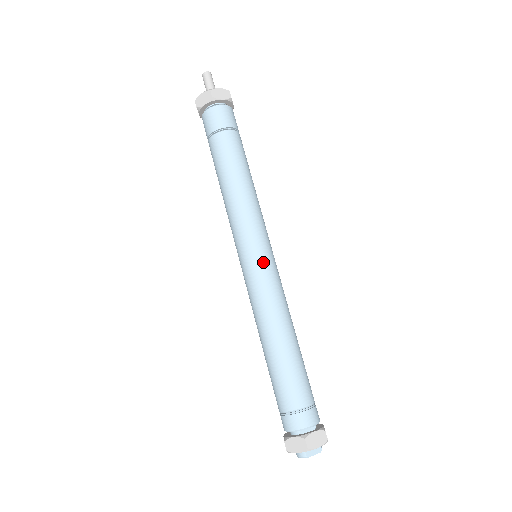
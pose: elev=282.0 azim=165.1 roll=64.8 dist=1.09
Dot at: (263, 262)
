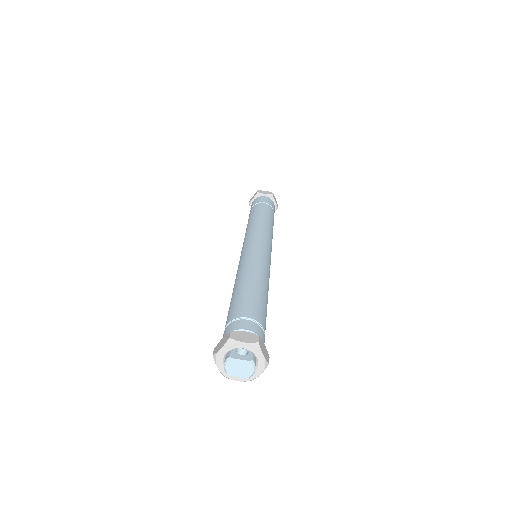
Dot at: (254, 246)
